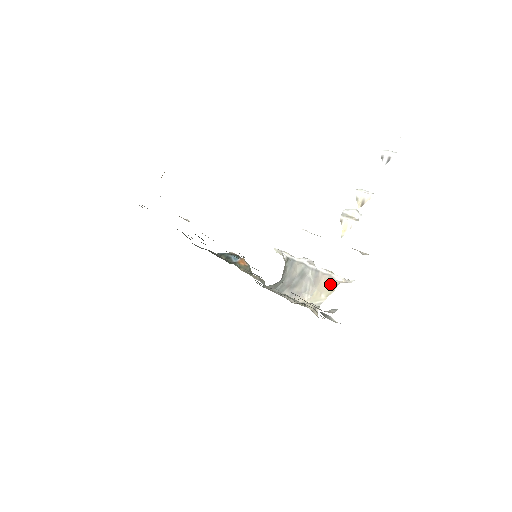
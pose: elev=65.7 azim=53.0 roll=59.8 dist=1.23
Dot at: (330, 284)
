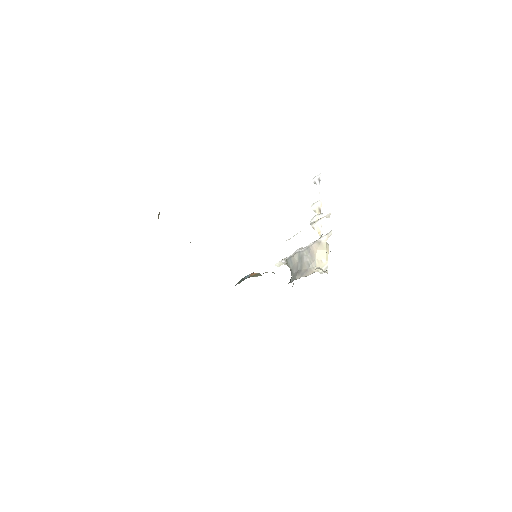
Dot at: (321, 248)
